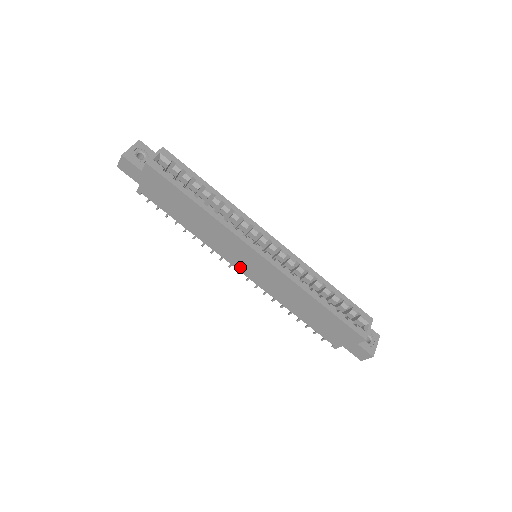
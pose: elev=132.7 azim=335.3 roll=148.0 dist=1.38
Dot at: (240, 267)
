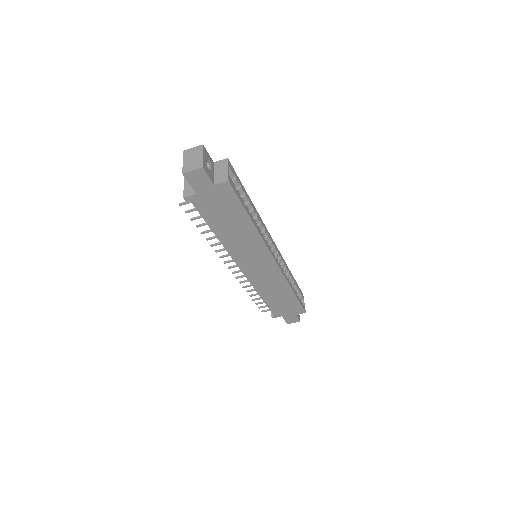
Dot at: (244, 266)
